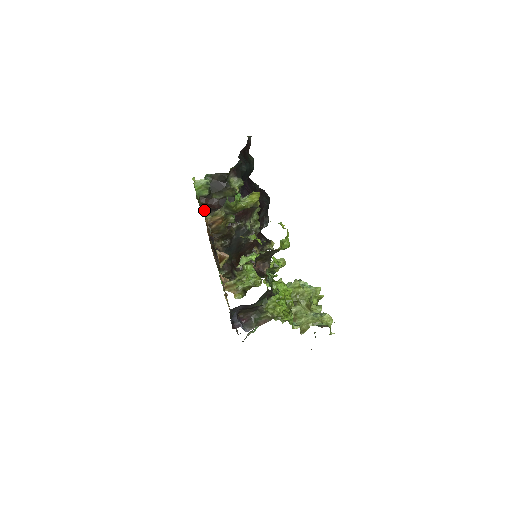
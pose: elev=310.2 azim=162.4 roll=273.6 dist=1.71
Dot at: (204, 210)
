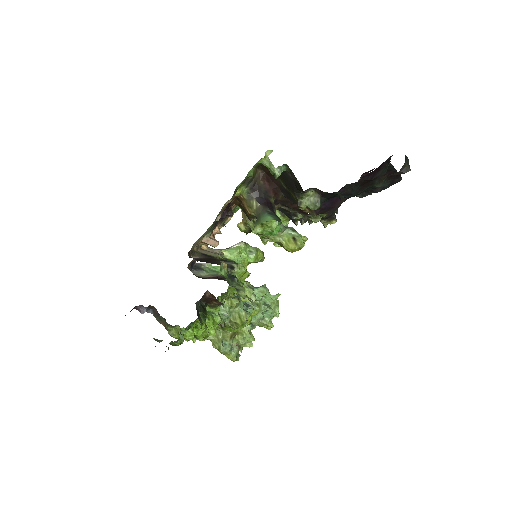
Dot at: (241, 192)
